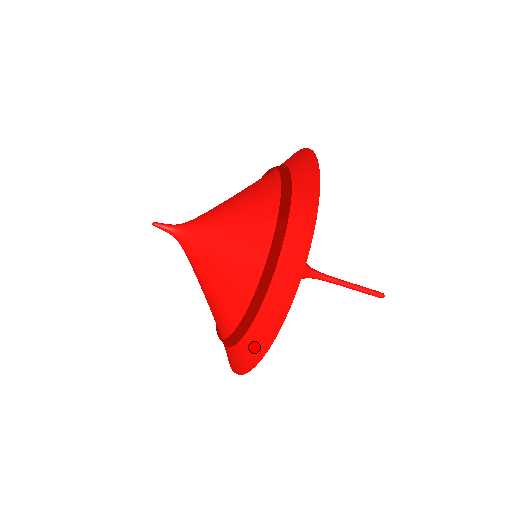
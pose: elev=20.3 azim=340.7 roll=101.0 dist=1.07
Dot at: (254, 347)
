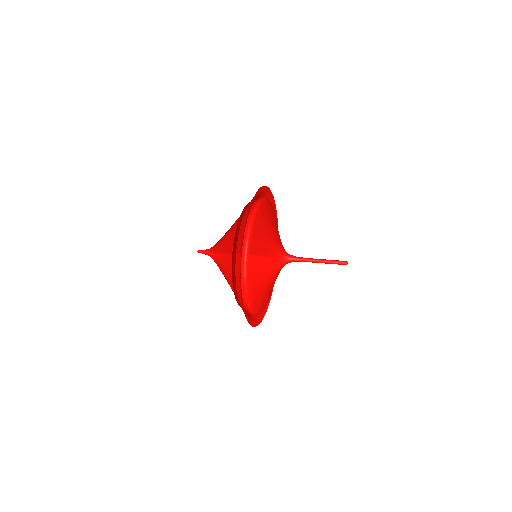
Dot at: occluded
